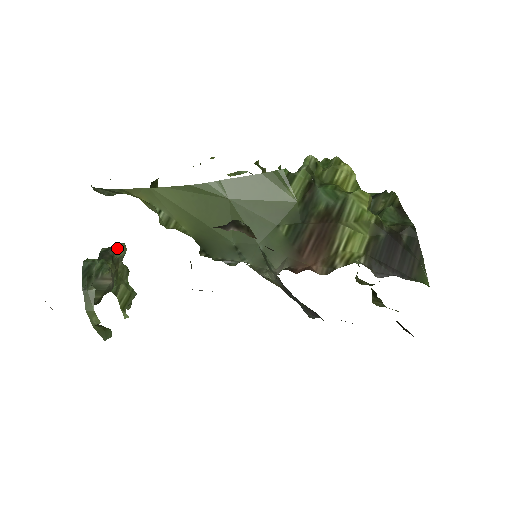
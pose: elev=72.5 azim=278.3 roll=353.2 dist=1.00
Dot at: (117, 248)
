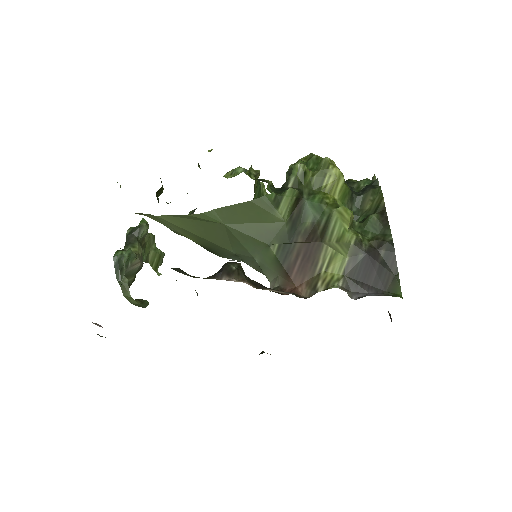
Dot at: (140, 229)
